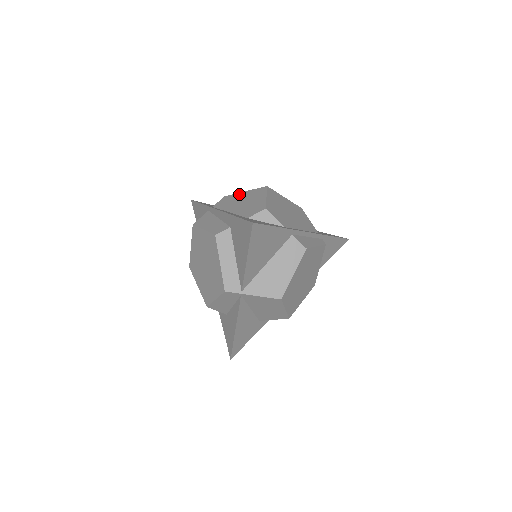
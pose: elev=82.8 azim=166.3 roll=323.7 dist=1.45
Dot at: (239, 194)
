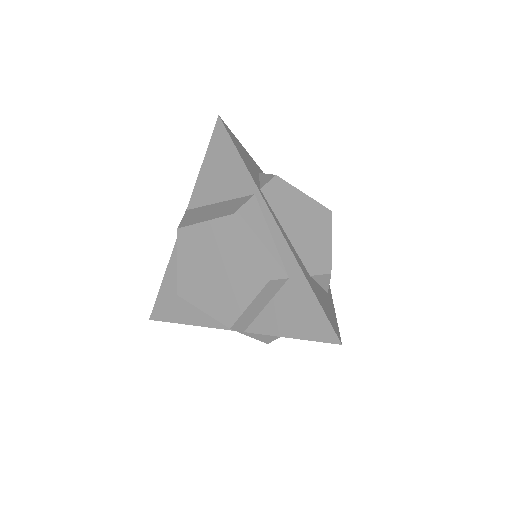
Dot at: (297, 193)
